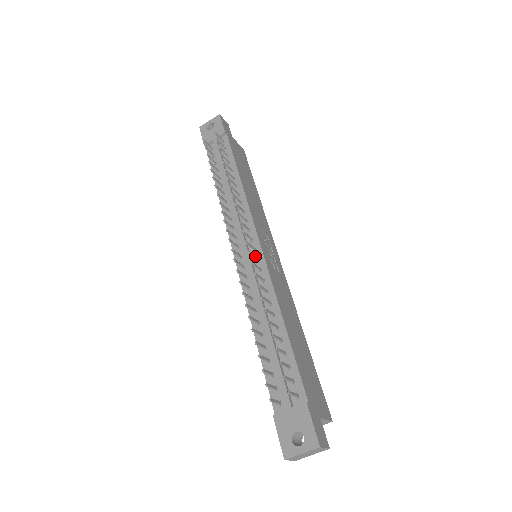
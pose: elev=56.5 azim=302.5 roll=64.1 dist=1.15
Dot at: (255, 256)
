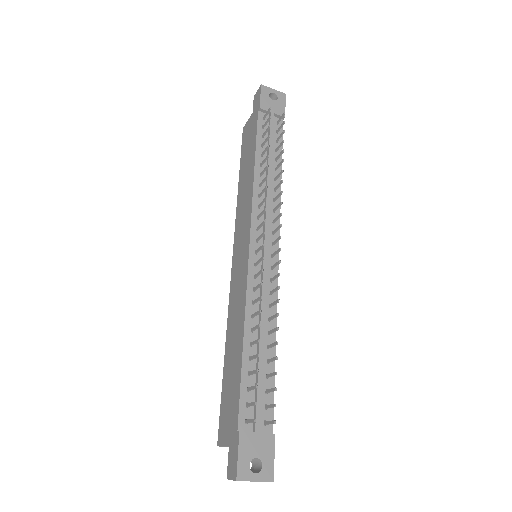
Dot at: (275, 265)
